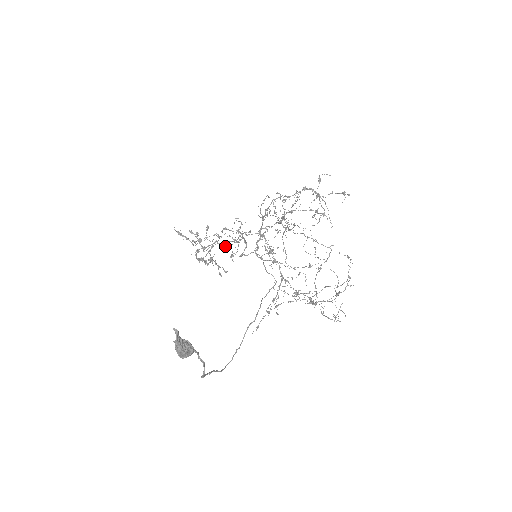
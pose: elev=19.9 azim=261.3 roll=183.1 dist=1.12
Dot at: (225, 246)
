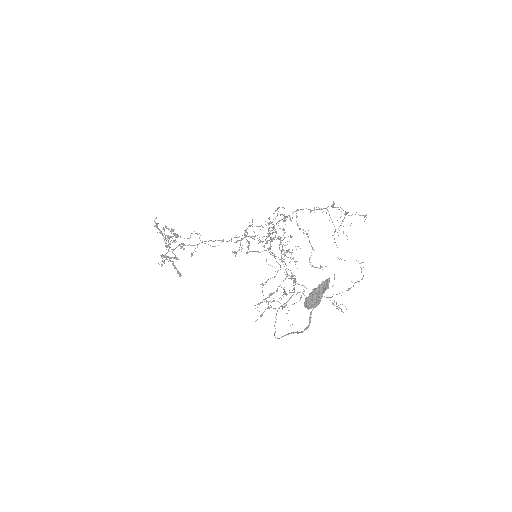
Dot at: (210, 245)
